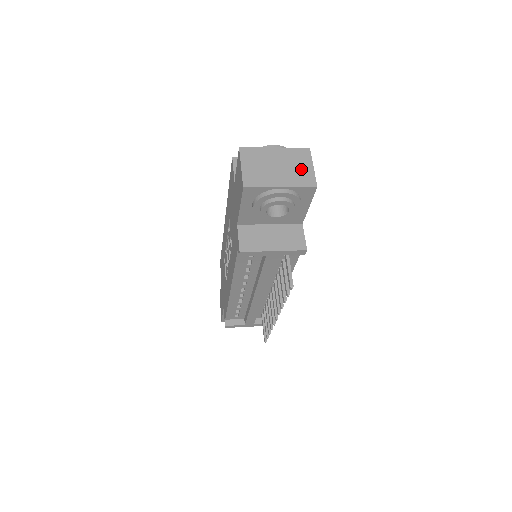
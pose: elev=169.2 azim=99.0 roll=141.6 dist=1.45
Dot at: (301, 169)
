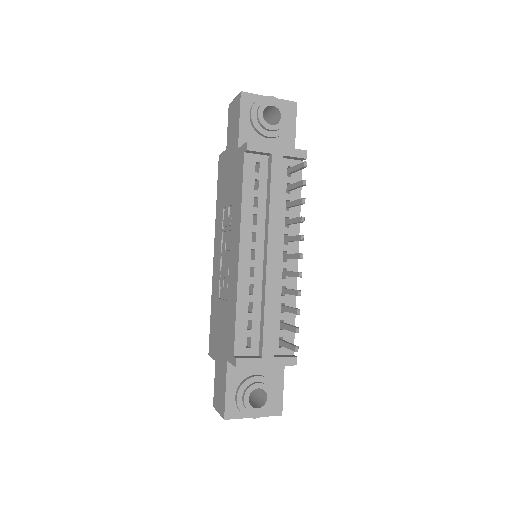
Dot at: occluded
